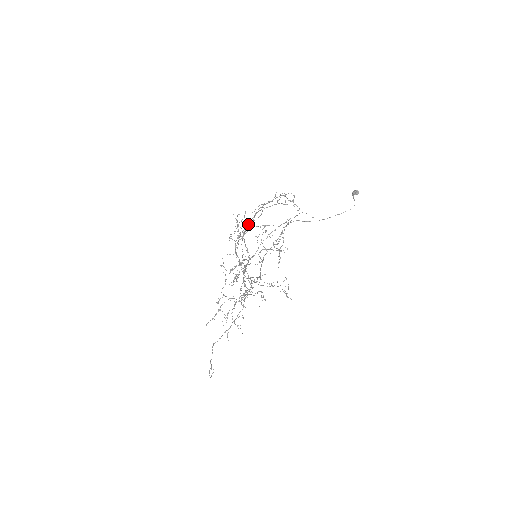
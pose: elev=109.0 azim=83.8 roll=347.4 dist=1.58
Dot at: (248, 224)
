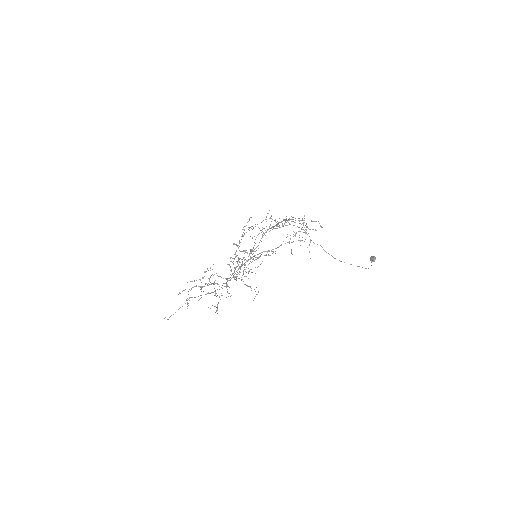
Dot at: (276, 224)
